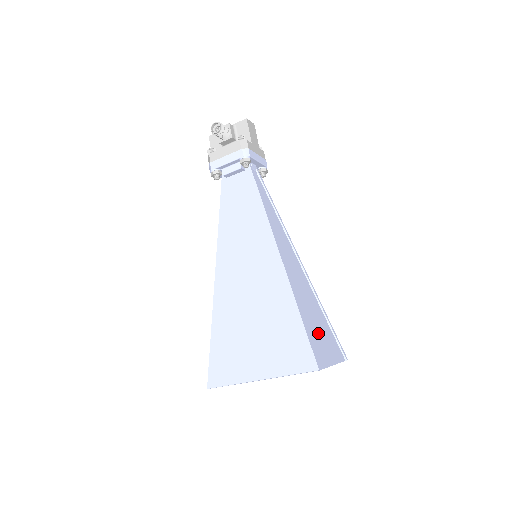
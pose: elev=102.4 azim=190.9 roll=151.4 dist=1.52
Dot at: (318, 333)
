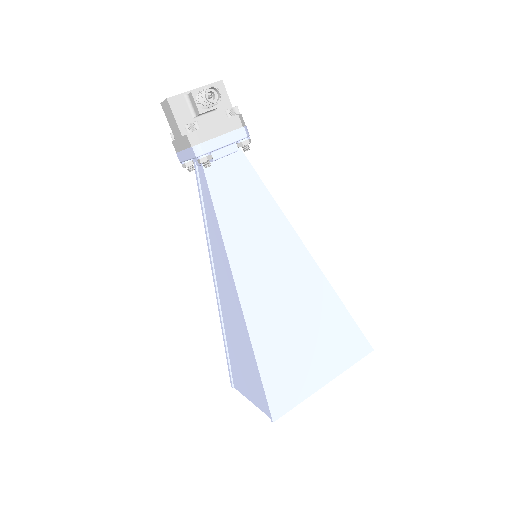
Dot at: occluded
